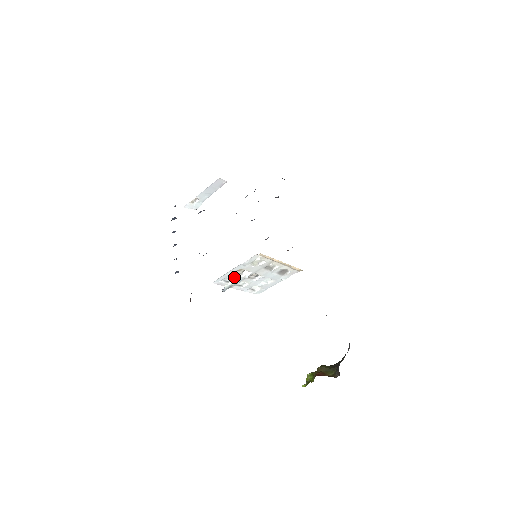
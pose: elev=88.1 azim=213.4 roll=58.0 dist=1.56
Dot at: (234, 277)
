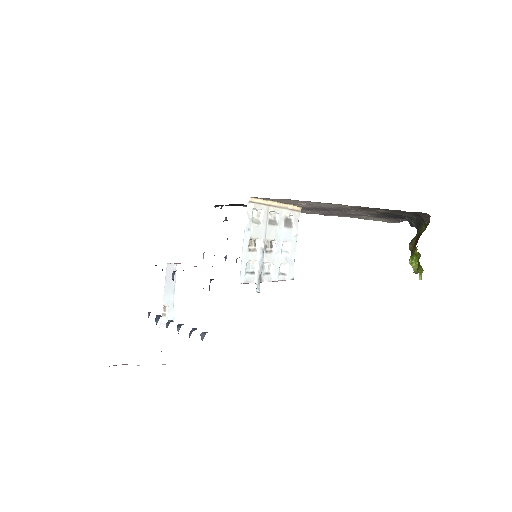
Dot at: (253, 259)
